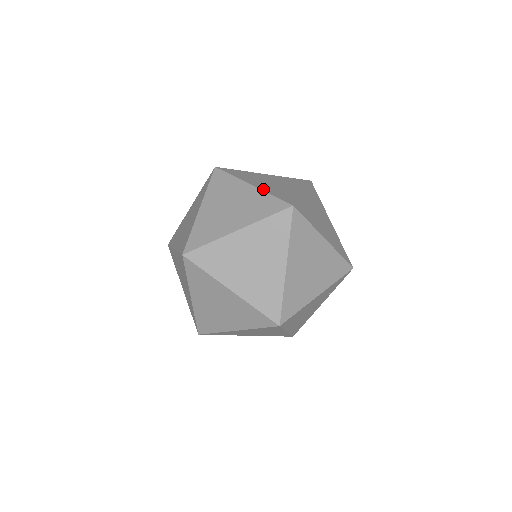
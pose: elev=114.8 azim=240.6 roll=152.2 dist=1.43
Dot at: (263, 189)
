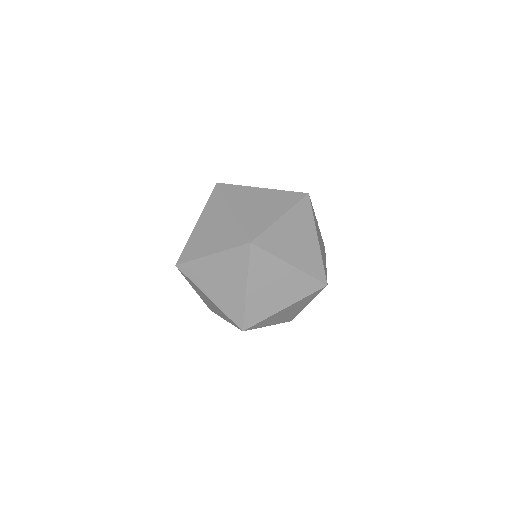
Dot at: occluded
